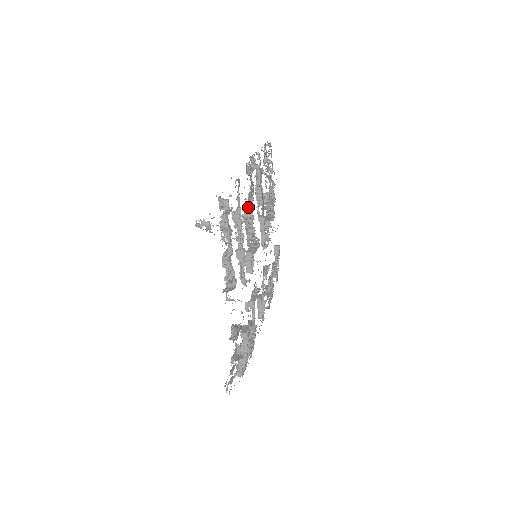
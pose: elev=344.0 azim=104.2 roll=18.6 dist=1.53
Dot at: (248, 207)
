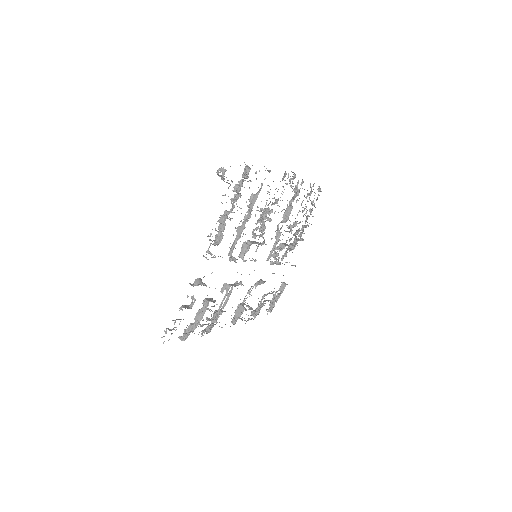
Dot at: (271, 211)
